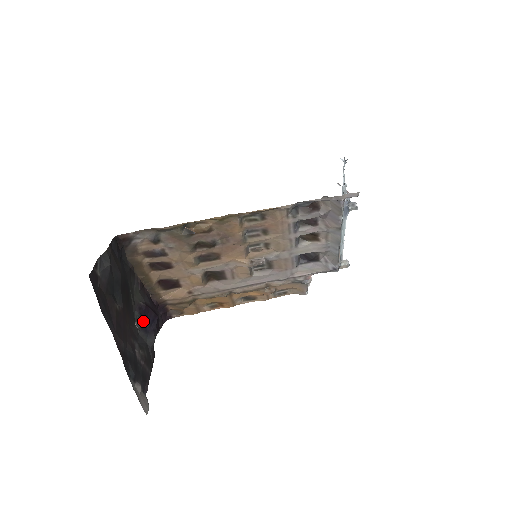
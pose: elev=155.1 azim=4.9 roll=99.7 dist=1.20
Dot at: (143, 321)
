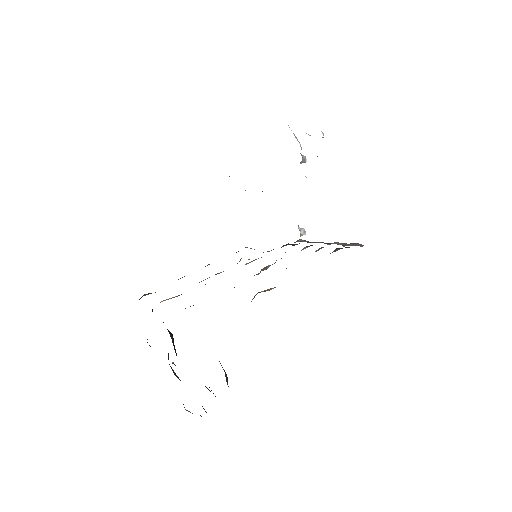
Dot at: (176, 355)
